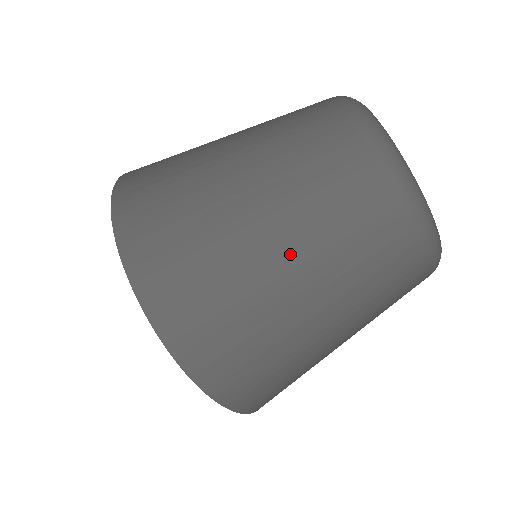
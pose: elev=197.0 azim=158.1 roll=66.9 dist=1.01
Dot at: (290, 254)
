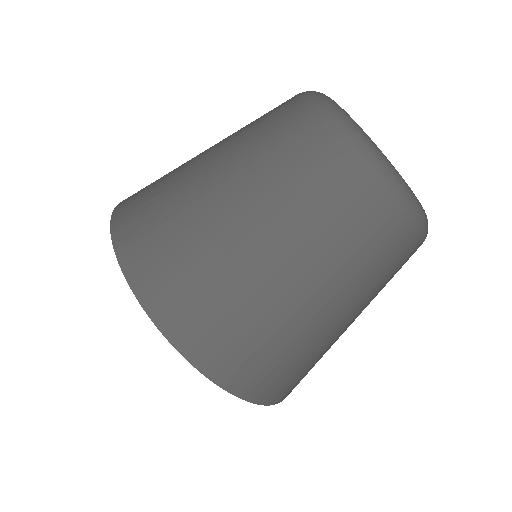
Dot at: (322, 293)
